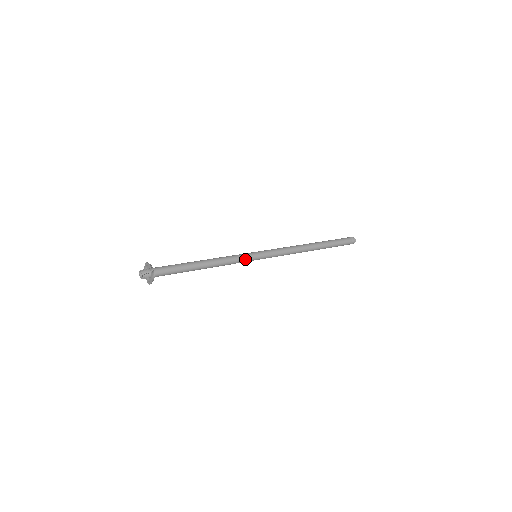
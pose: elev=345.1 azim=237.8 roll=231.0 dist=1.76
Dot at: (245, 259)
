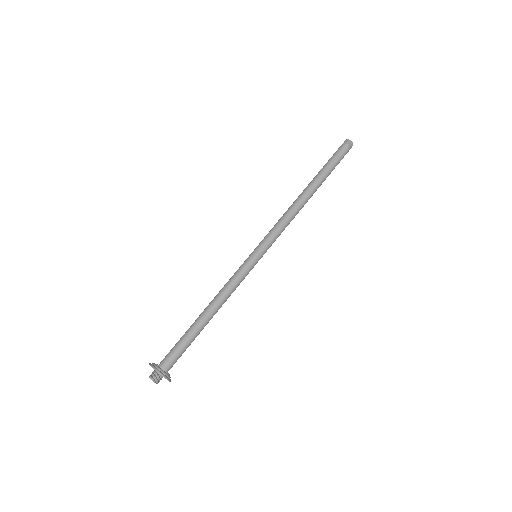
Dot at: (246, 271)
